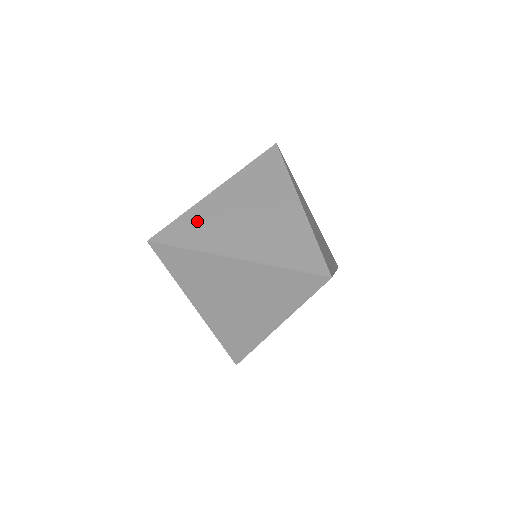
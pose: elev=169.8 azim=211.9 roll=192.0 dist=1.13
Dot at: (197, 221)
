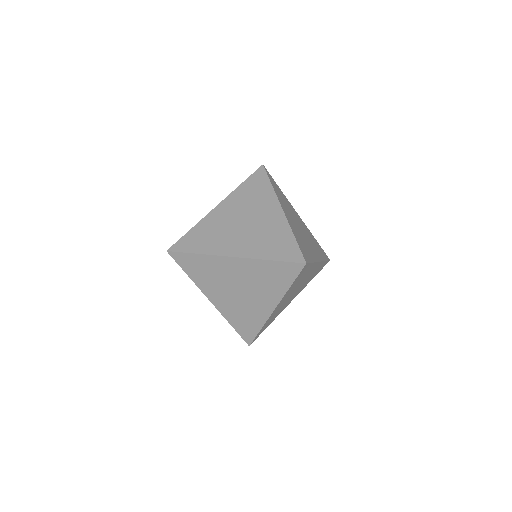
Dot at: (203, 232)
